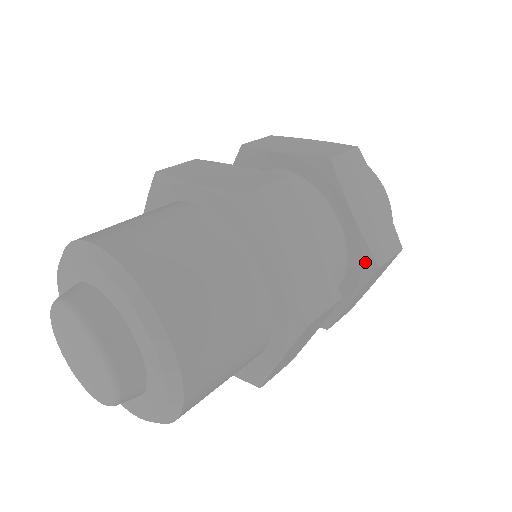
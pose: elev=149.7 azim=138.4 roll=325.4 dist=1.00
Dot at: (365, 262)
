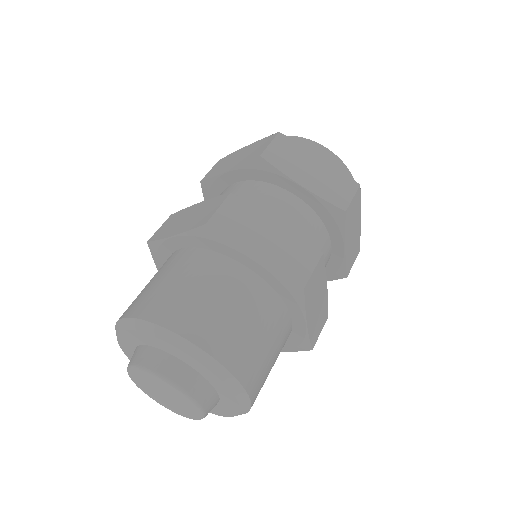
Dot at: (333, 214)
